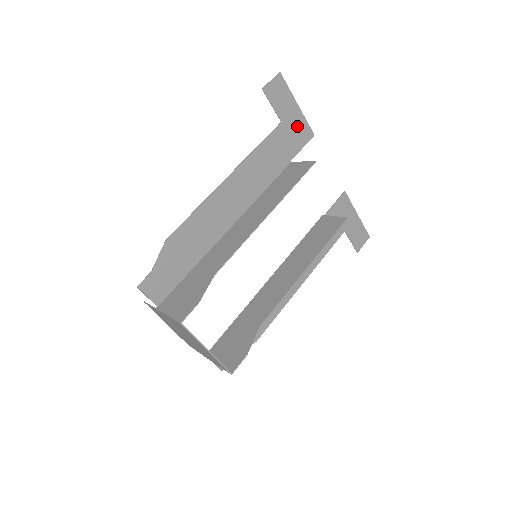
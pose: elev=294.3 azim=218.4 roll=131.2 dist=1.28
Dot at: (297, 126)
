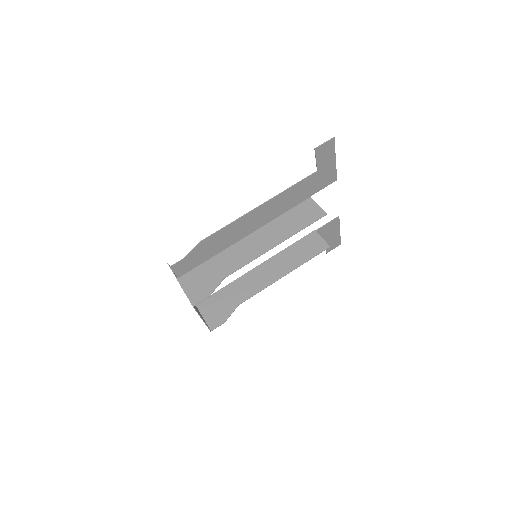
Dot at: (327, 174)
